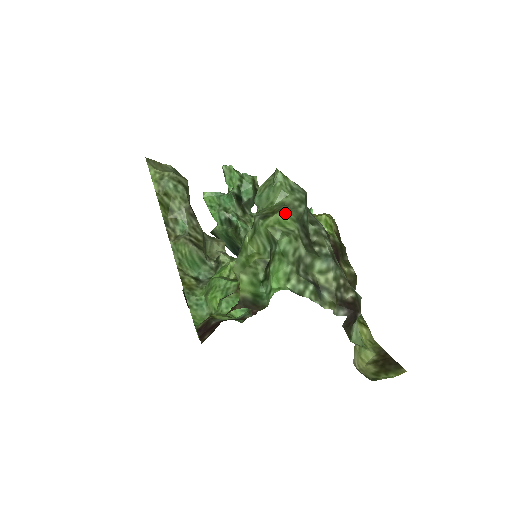
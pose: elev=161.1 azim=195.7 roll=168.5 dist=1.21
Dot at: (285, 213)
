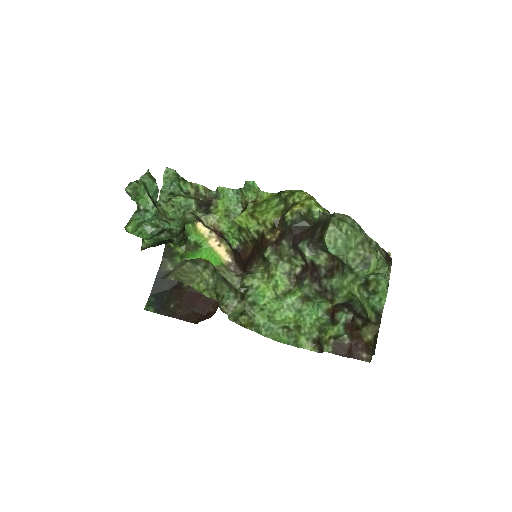
Dot at: (374, 252)
